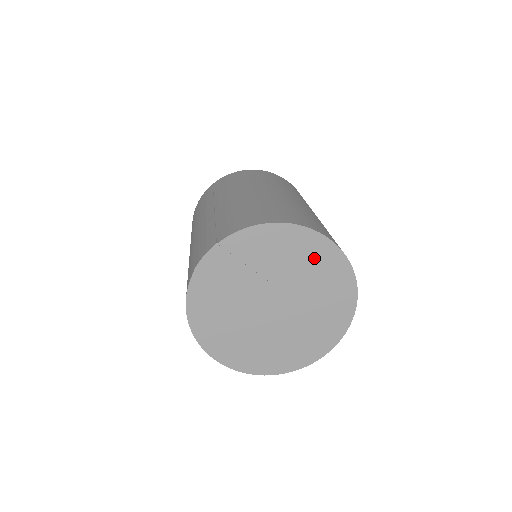
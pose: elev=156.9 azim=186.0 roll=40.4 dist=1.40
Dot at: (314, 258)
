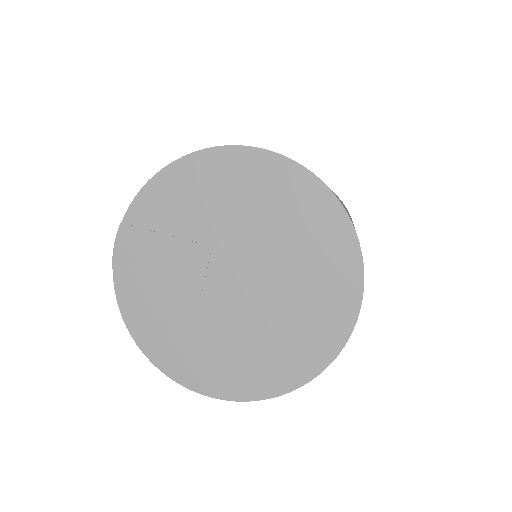
Dot at: (249, 184)
